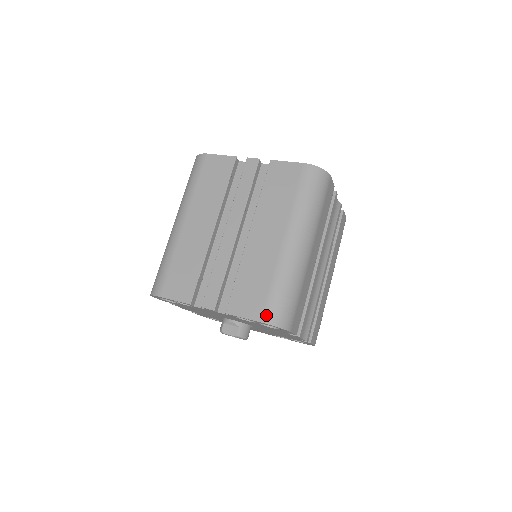
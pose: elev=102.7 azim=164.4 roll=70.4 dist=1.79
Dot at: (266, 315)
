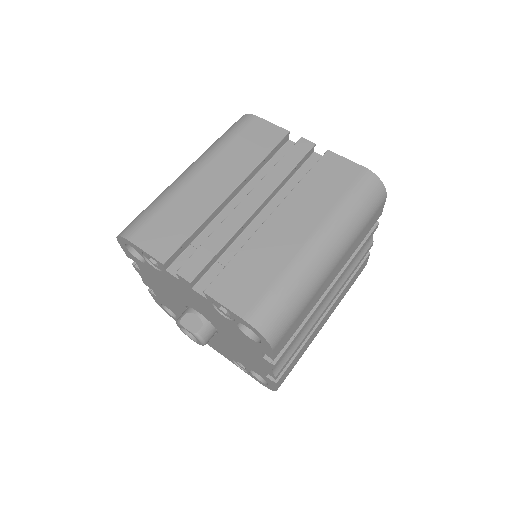
Dot at: (254, 314)
